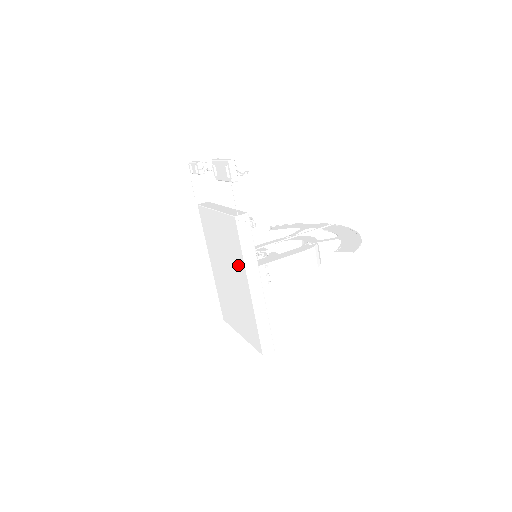
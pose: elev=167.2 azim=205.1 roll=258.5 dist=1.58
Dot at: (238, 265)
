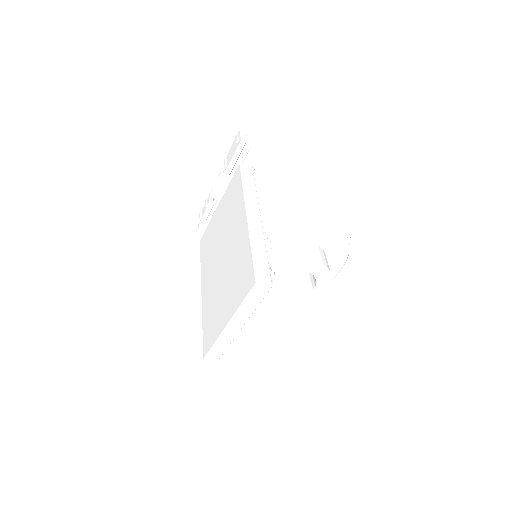
Dot at: (236, 212)
